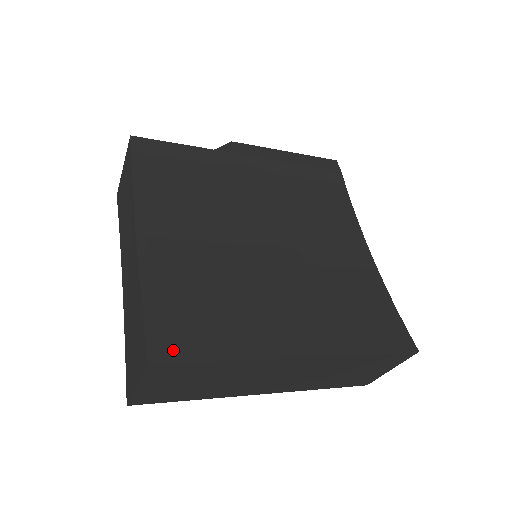
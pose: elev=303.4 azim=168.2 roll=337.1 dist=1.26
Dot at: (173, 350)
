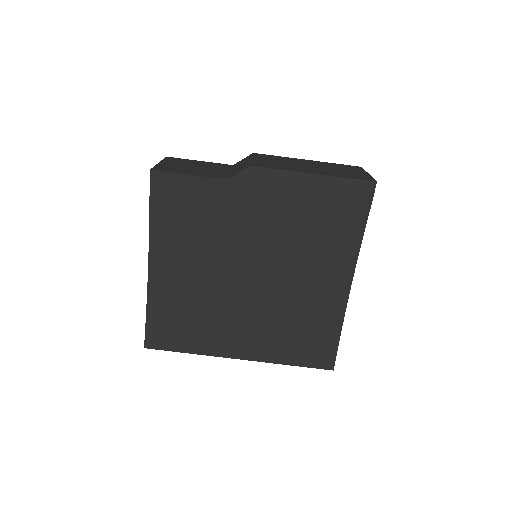
Dot at: (159, 342)
